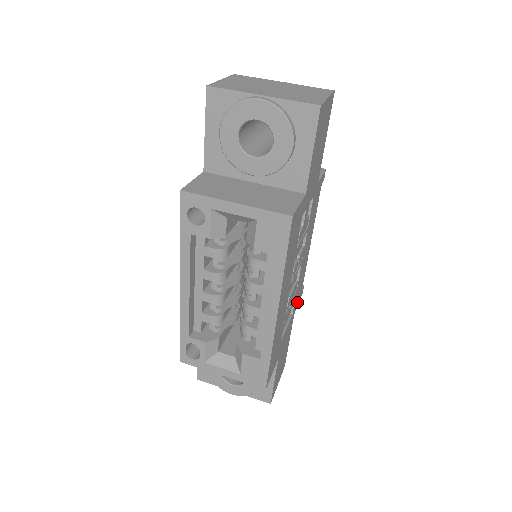
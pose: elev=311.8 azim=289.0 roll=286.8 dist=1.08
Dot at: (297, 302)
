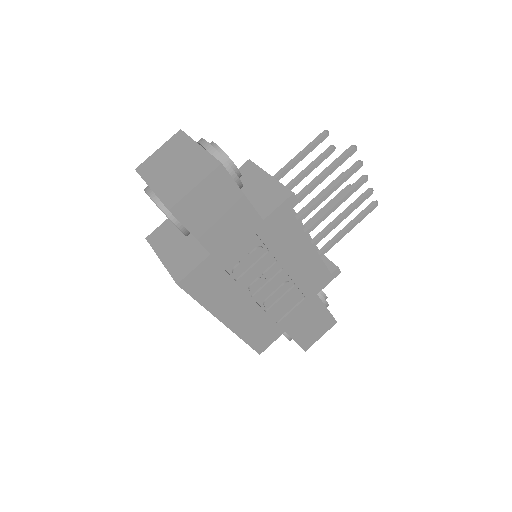
Dot at: (319, 285)
